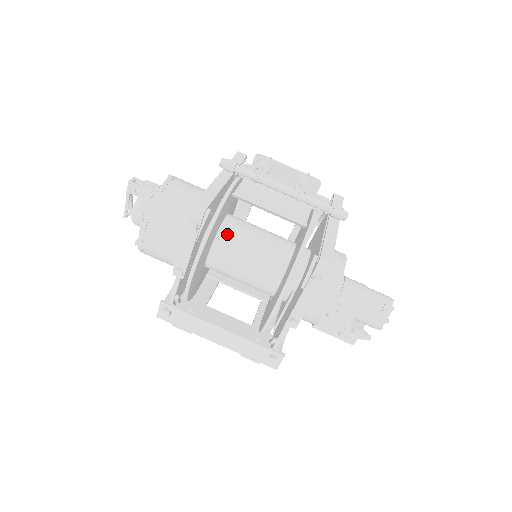
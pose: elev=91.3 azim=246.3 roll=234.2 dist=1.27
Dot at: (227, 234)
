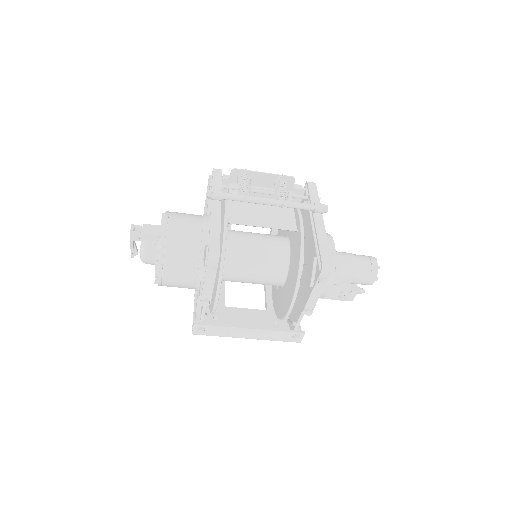
Dot at: (231, 253)
